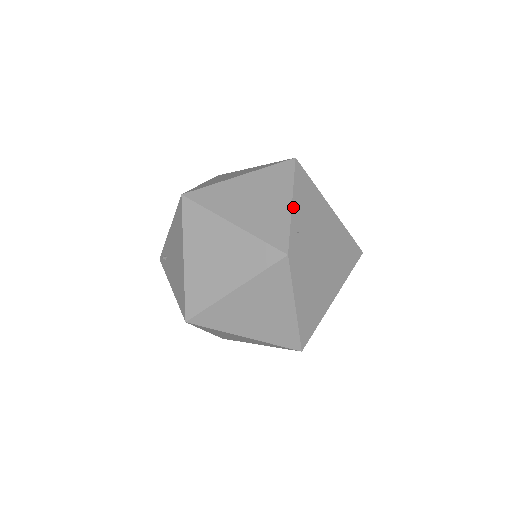
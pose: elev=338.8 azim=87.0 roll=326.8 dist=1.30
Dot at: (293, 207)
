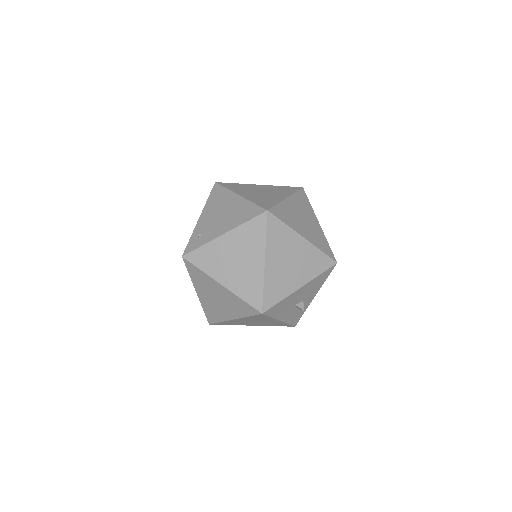
Dot at: occluded
